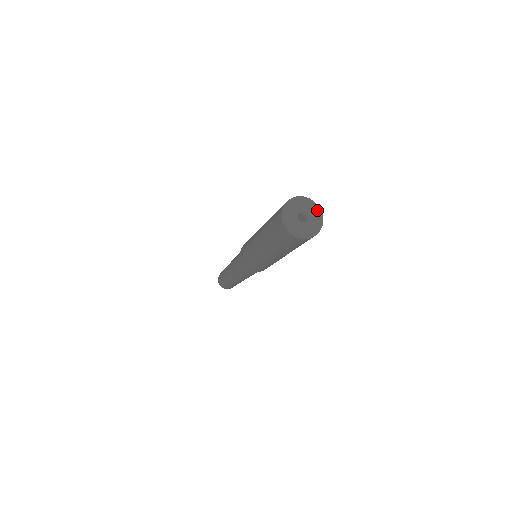
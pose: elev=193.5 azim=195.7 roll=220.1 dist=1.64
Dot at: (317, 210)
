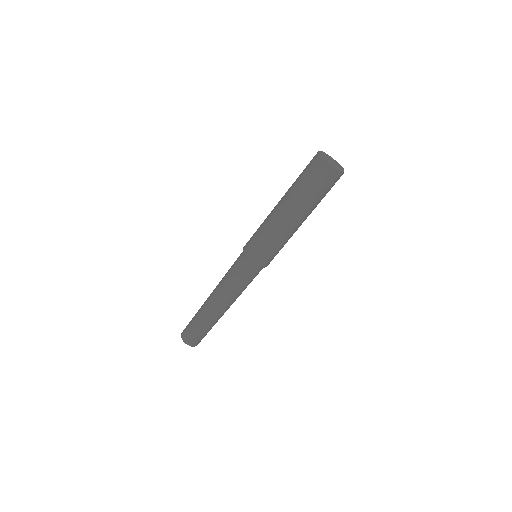
Dot at: (342, 168)
